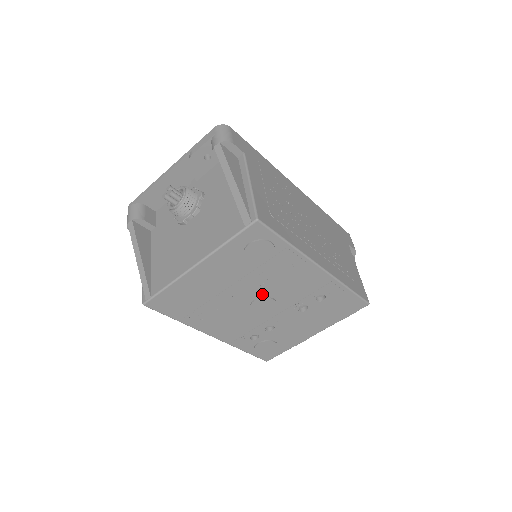
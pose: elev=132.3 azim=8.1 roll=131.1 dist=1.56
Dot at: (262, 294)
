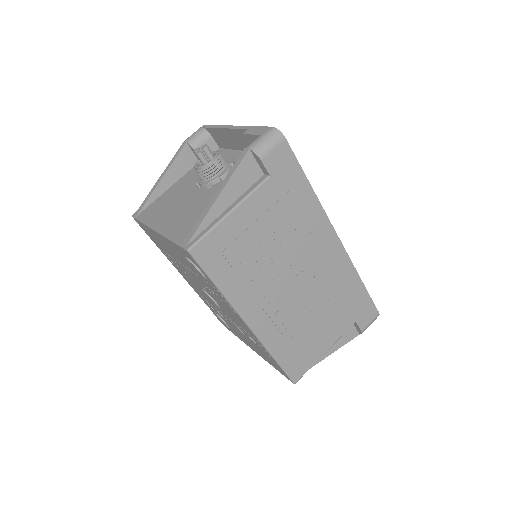
Dot at: occluded
